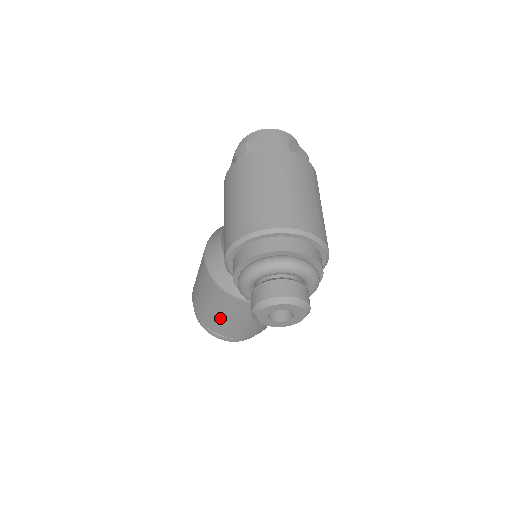
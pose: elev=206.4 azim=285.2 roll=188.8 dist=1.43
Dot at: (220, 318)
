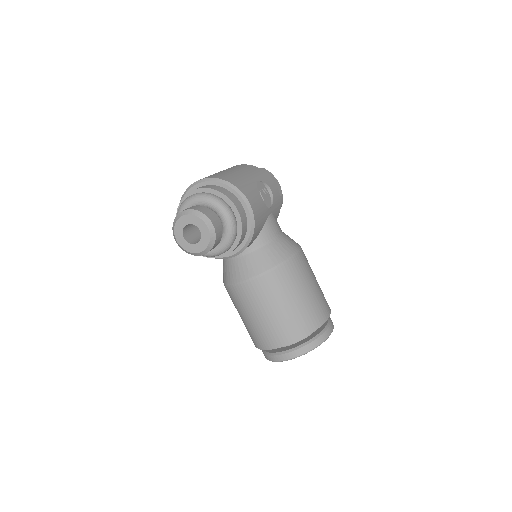
Dot at: (250, 324)
